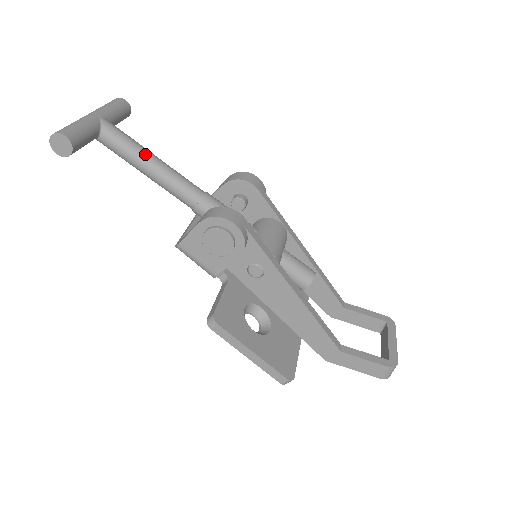
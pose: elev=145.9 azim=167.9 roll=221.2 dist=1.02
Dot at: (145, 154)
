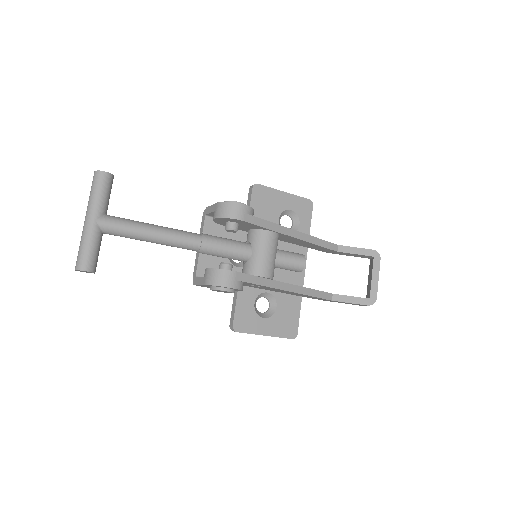
Dot at: (144, 234)
